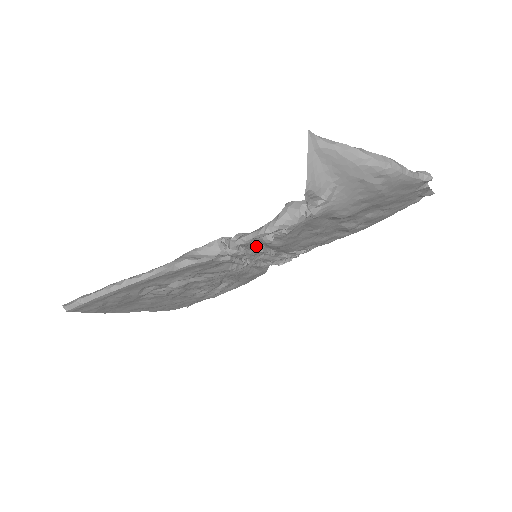
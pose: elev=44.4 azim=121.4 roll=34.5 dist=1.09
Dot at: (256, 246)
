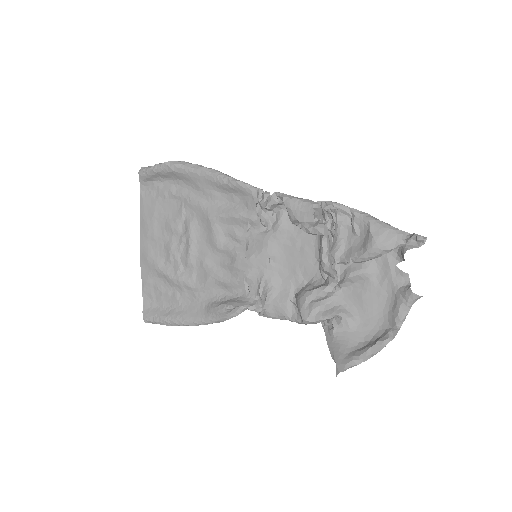
Dot at: (269, 288)
